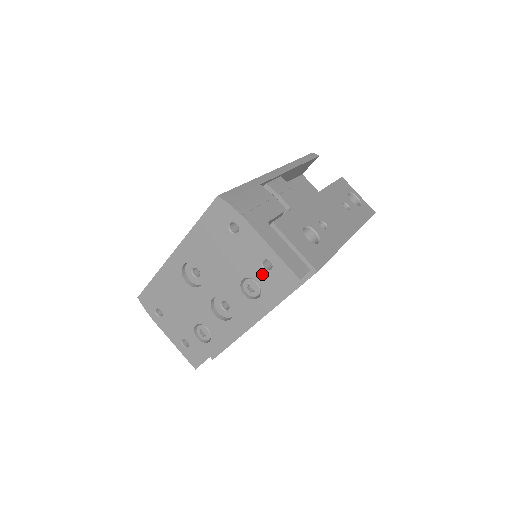
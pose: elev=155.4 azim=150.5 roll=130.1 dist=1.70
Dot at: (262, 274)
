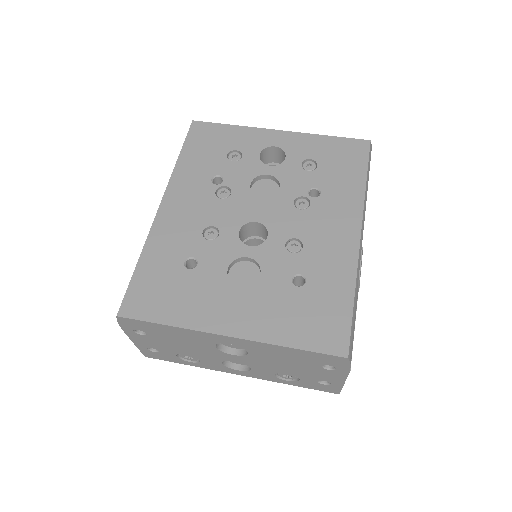
Dot at: (312, 381)
